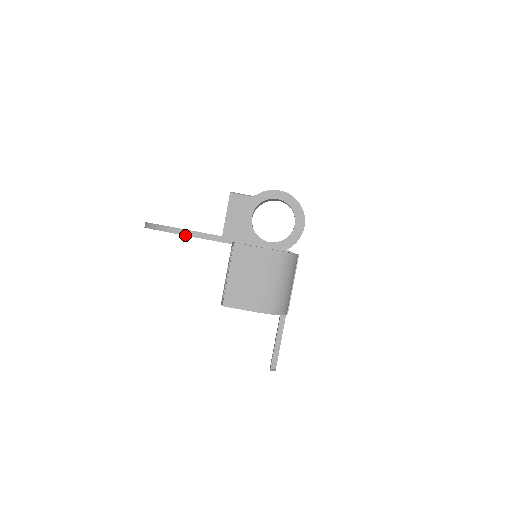
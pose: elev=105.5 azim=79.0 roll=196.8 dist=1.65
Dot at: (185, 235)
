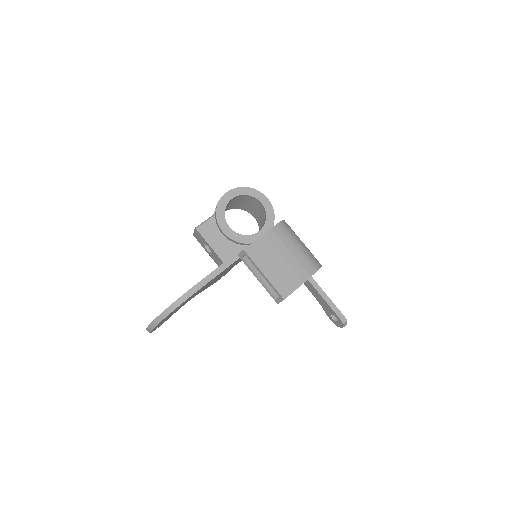
Dot at: (197, 290)
